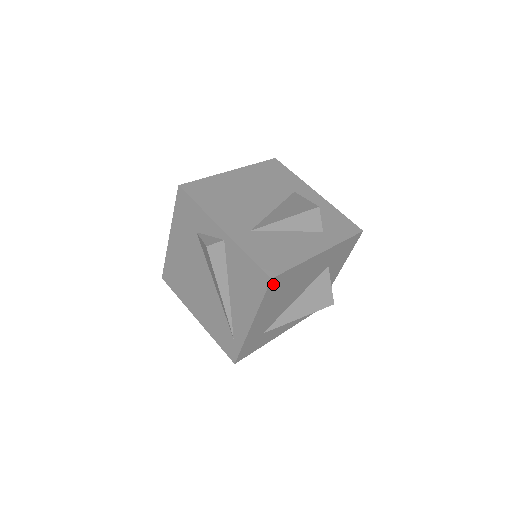
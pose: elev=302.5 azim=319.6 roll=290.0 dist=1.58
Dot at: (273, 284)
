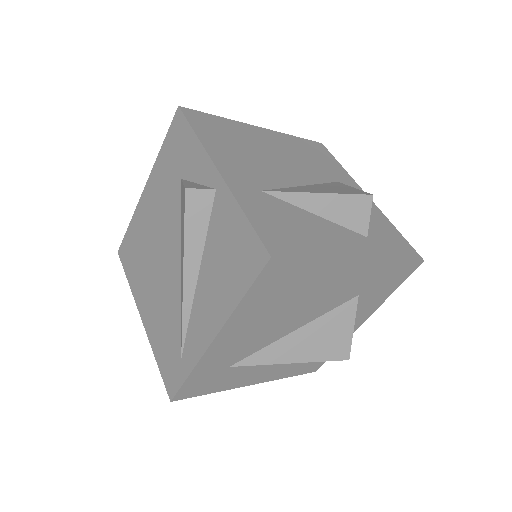
Dot at: (270, 272)
